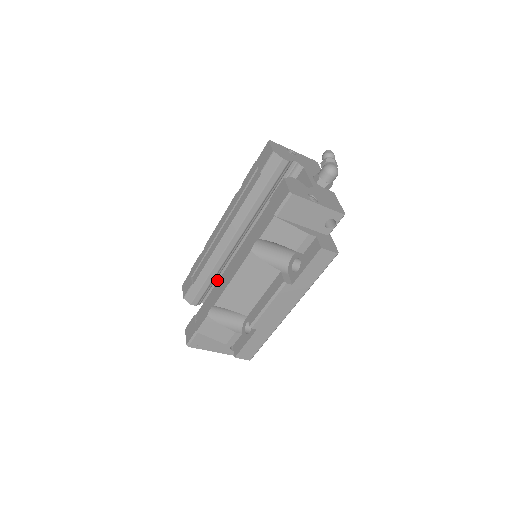
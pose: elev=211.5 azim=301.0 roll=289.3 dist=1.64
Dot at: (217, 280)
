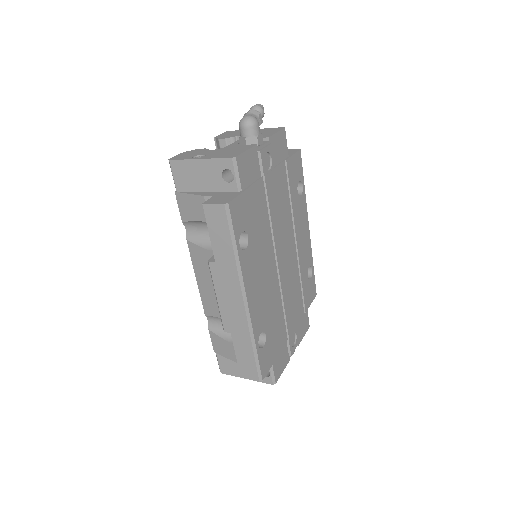
Dot at: occluded
